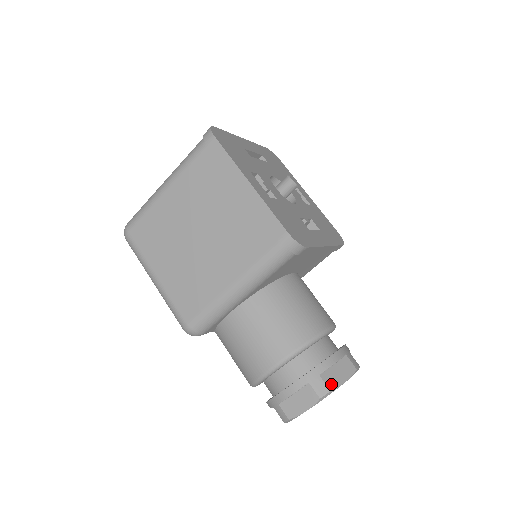
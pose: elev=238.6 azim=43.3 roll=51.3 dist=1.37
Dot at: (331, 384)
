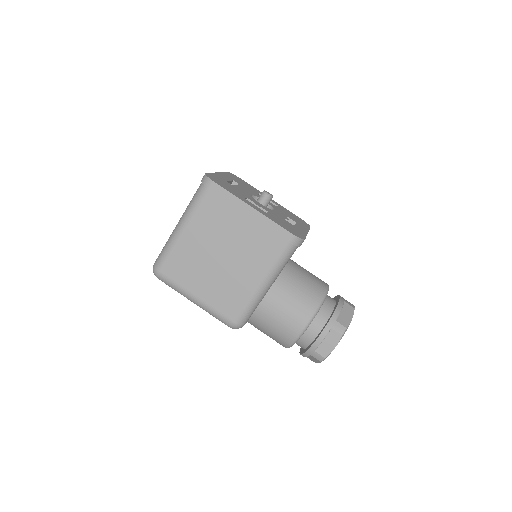
Dot at: (345, 324)
